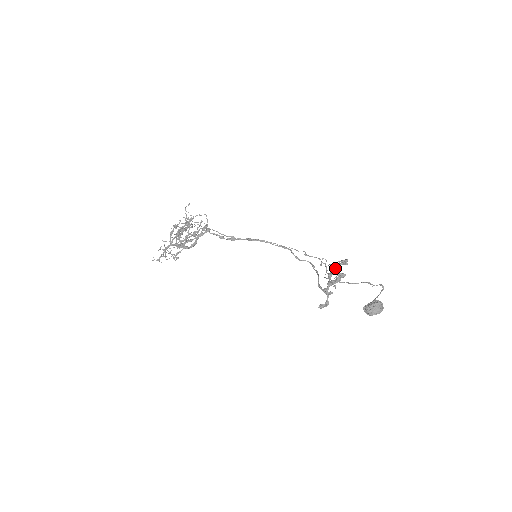
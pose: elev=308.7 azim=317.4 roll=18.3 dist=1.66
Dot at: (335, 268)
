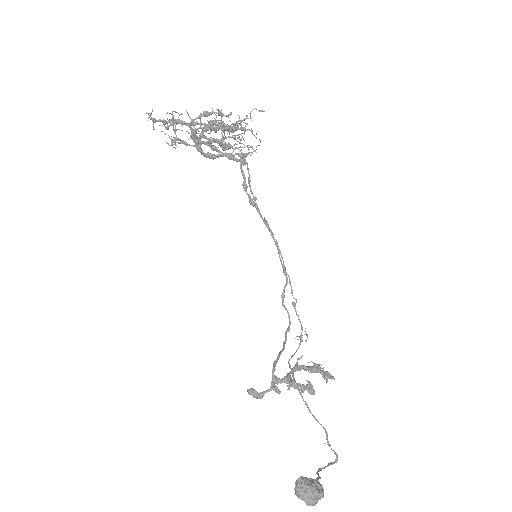
Dot at: (311, 368)
